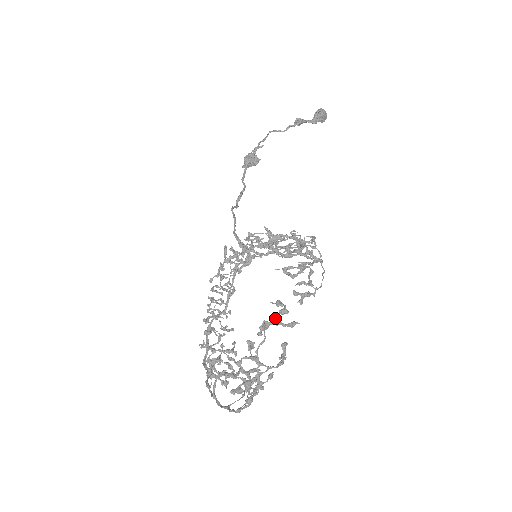
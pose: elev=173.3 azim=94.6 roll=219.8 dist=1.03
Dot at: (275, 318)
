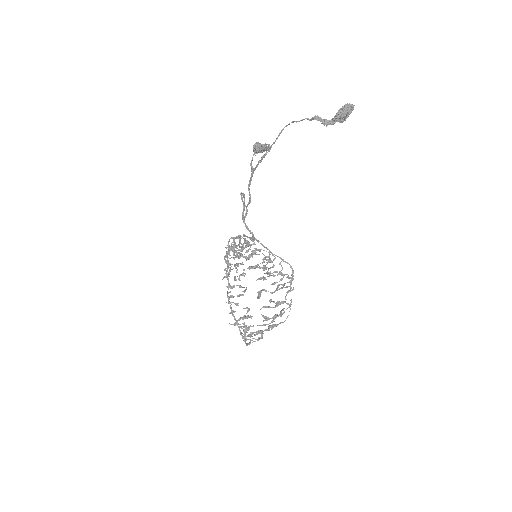
Dot at: occluded
